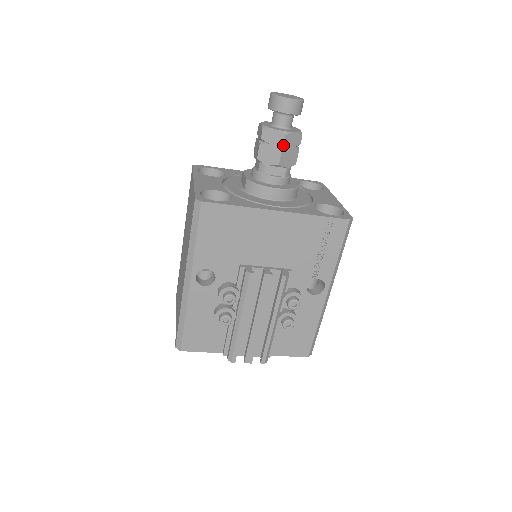
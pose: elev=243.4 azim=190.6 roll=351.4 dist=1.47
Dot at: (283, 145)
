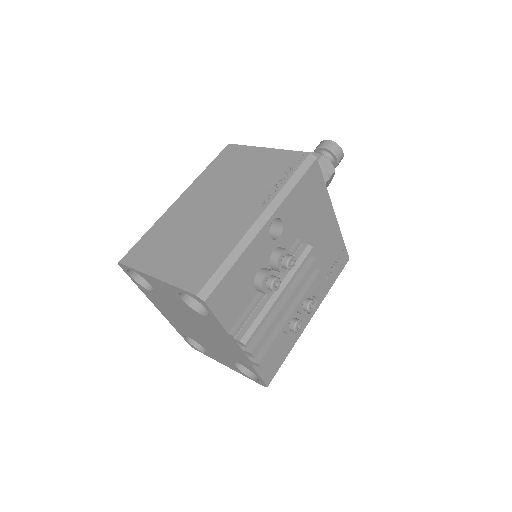
Dot at: (330, 176)
